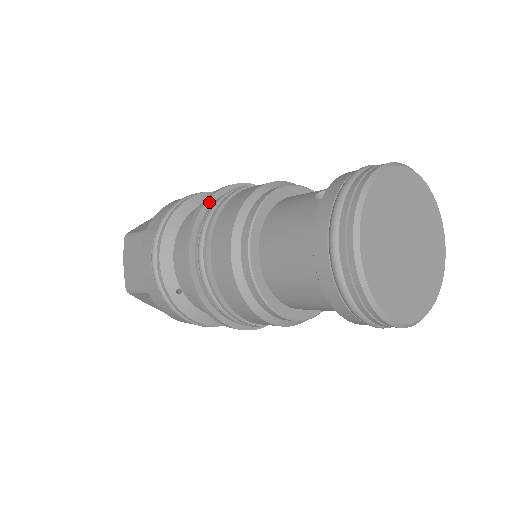
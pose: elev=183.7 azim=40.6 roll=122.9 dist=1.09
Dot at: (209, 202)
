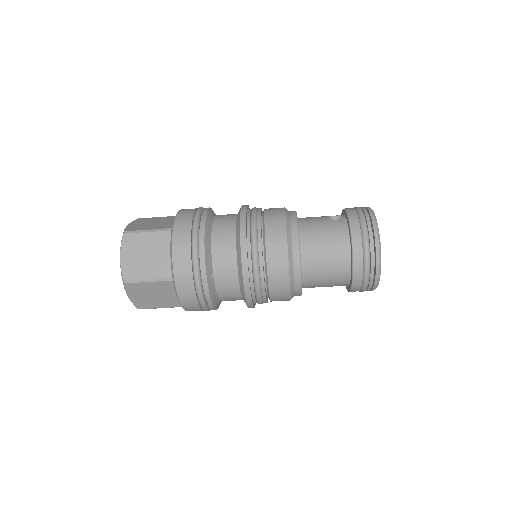
Dot at: (246, 213)
